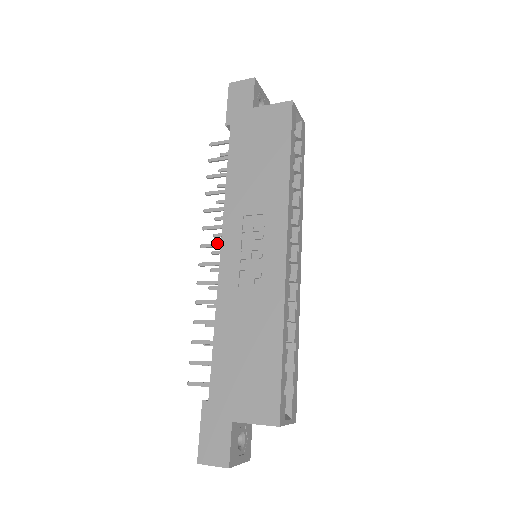
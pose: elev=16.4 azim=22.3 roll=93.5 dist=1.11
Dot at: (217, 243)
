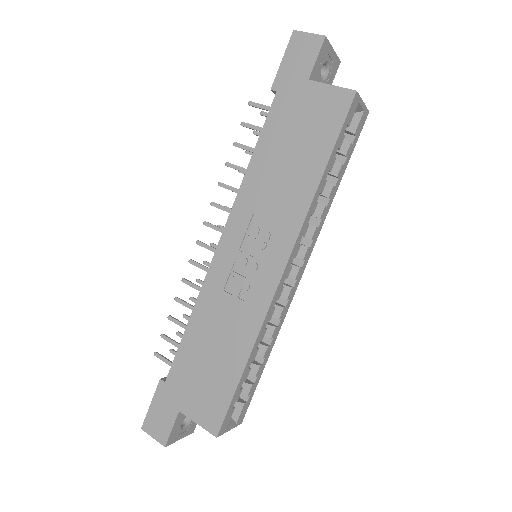
Dot at: (220, 228)
